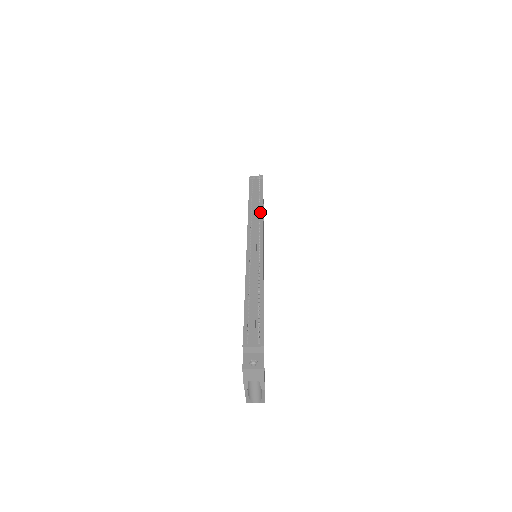
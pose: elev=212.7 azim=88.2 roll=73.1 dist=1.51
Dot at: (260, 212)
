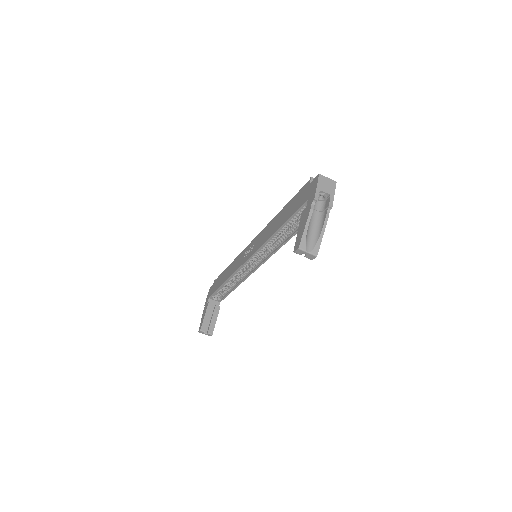
Dot at: occluded
